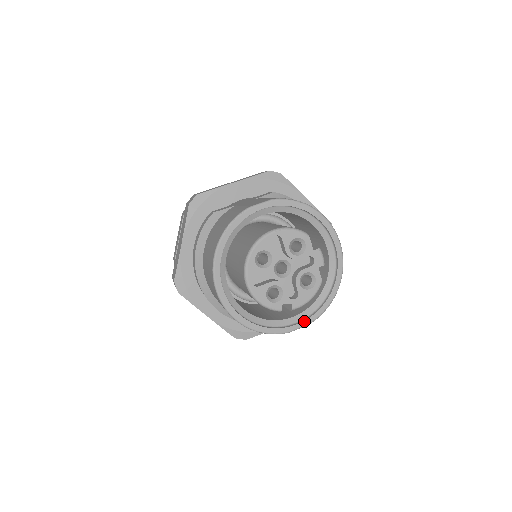
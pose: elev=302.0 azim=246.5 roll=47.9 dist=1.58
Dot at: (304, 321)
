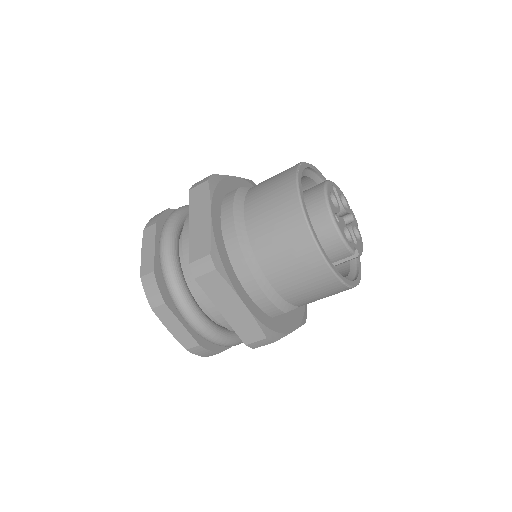
Dot at: (356, 279)
